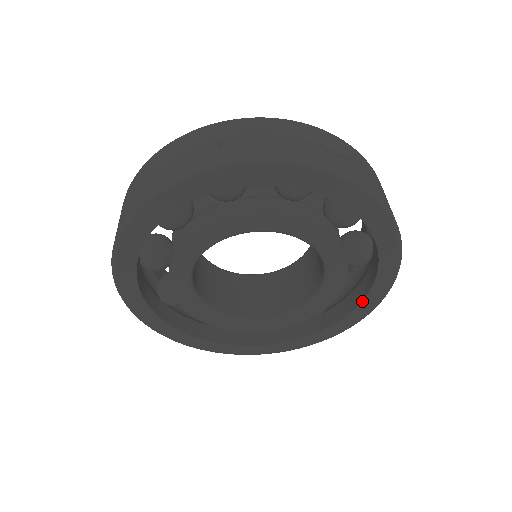
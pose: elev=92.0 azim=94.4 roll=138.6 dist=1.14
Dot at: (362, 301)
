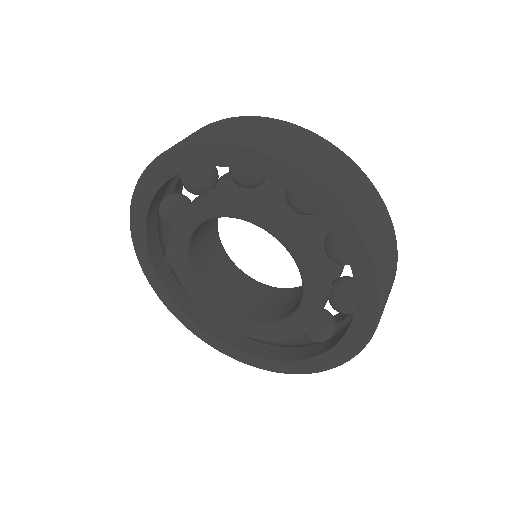
Dot at: (282, 360)
